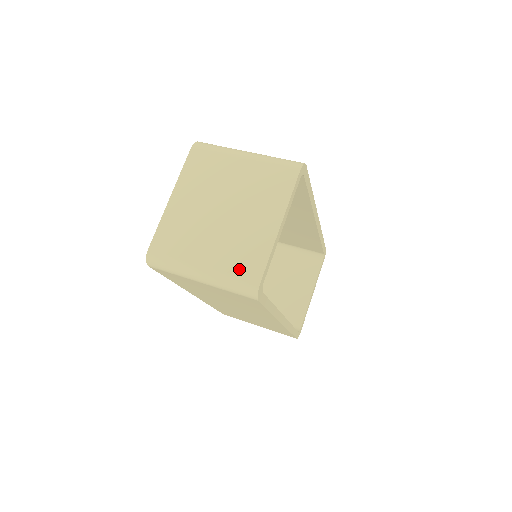
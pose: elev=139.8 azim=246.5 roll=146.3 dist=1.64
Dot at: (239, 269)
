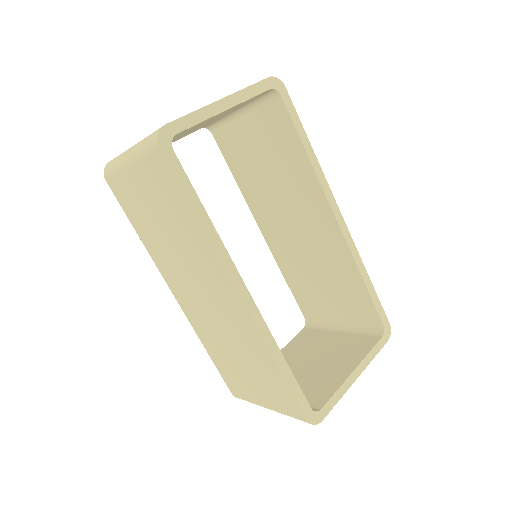
Dot at: occluded
